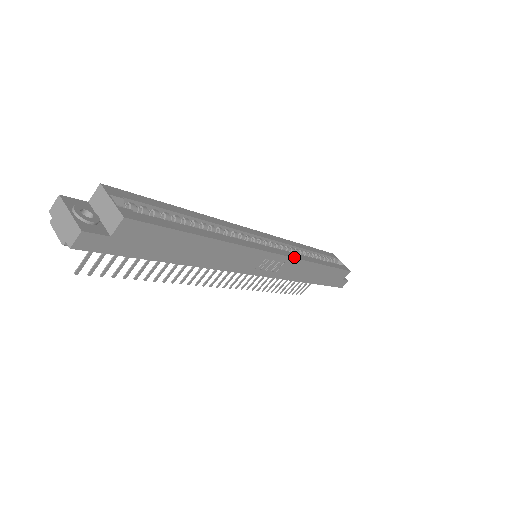
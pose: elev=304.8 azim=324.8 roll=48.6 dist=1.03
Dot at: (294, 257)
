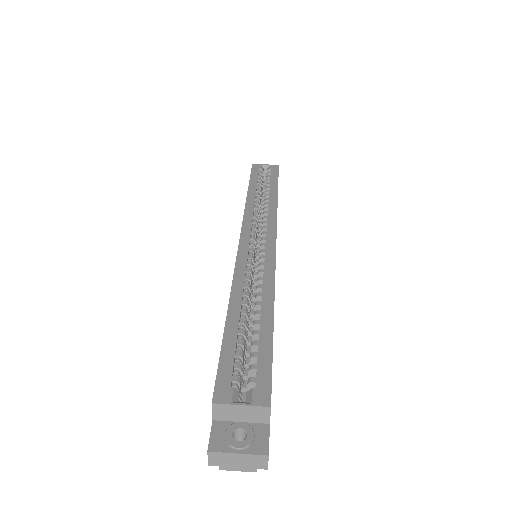
Dot at: (275, 224)
